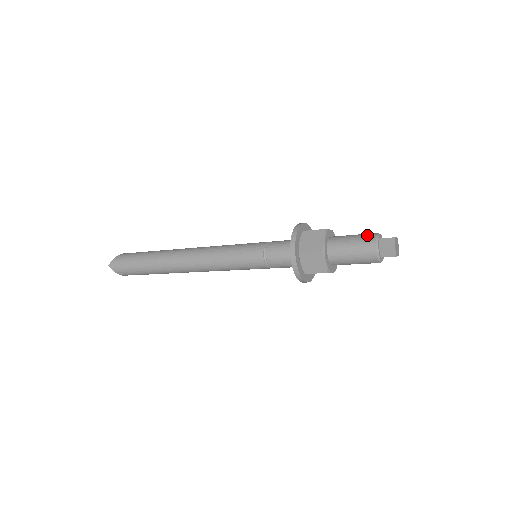
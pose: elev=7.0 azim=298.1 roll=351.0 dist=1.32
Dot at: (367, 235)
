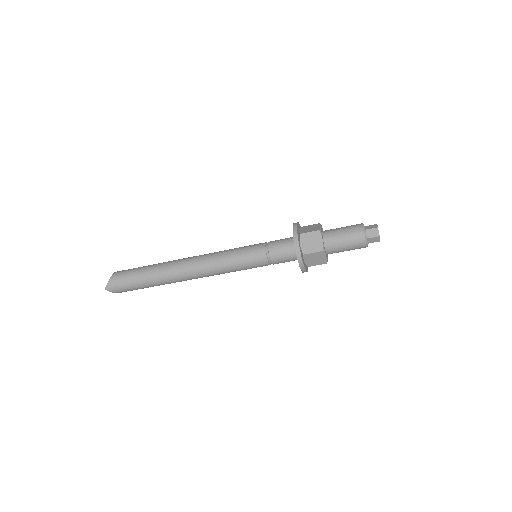
Dot at: (355, 229)
